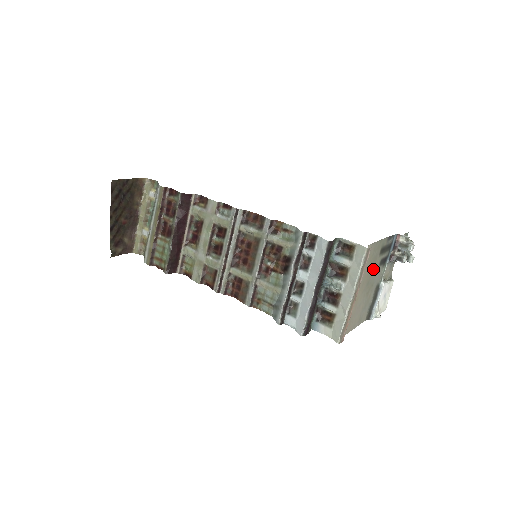
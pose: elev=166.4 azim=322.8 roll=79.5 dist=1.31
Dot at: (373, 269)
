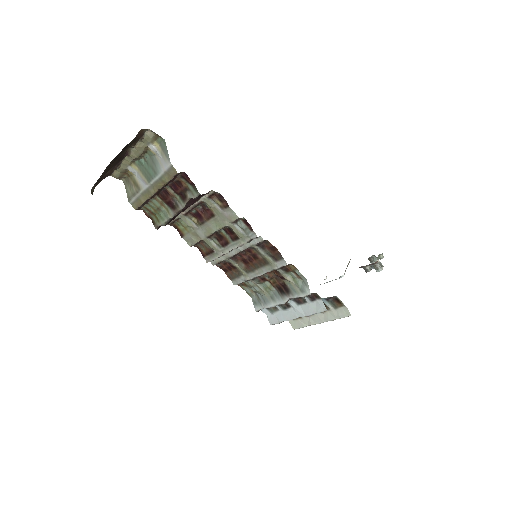
Dot at: occluded
